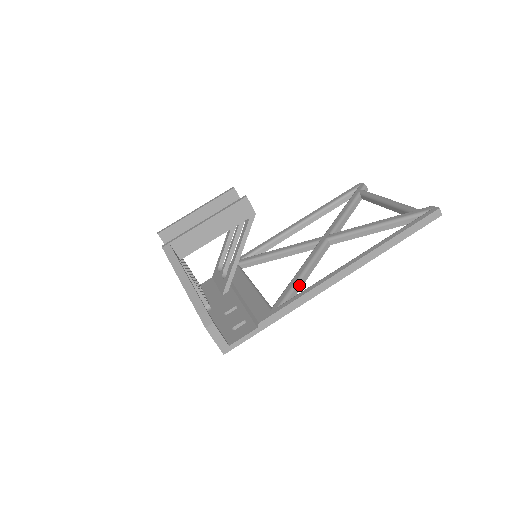
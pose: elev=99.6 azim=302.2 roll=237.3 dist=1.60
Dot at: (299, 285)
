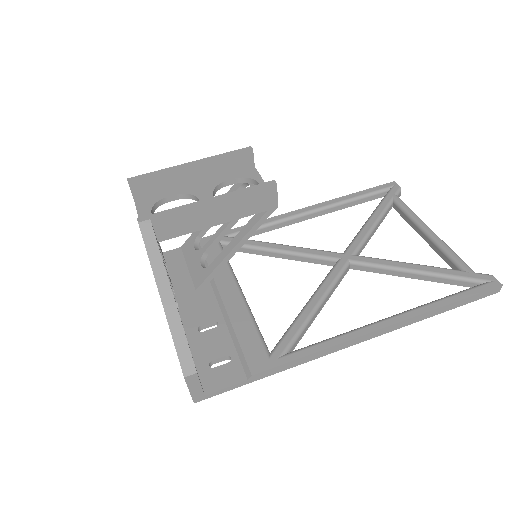
Dot at: (308, 325)
